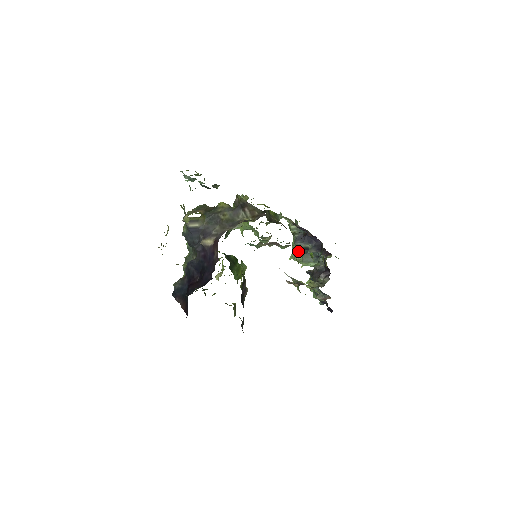
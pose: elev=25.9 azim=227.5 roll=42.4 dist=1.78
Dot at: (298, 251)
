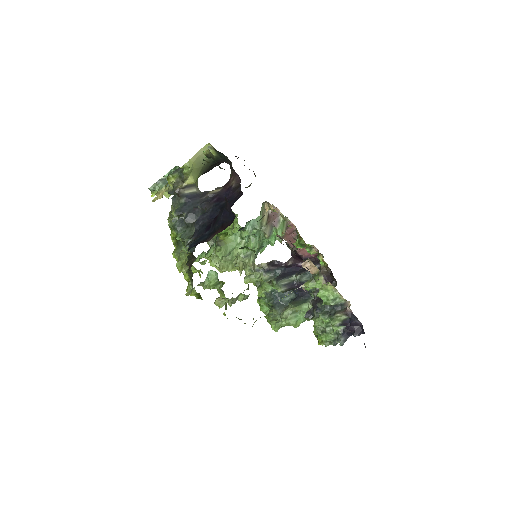
Dot at: (281, 311)
